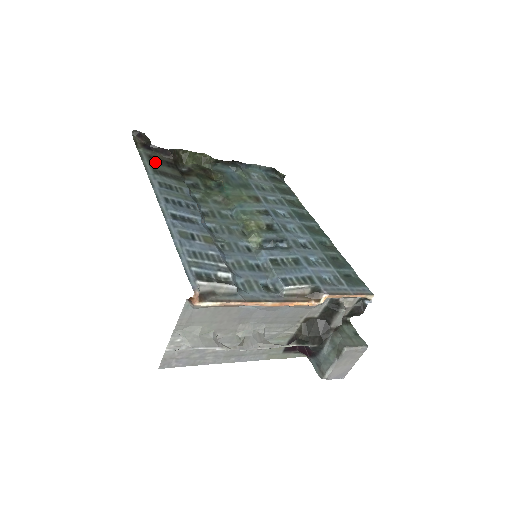
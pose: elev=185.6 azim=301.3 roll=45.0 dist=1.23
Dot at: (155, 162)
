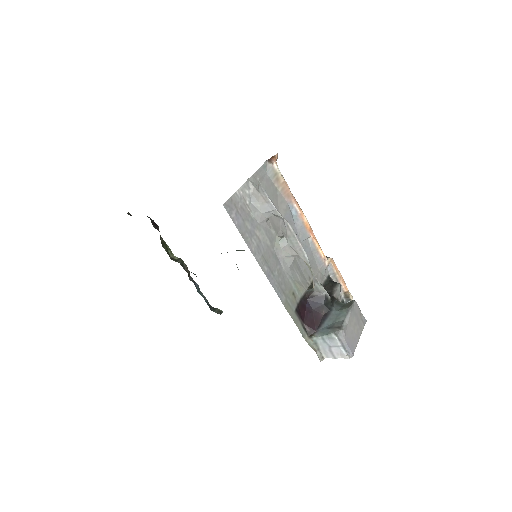
Dot at: occluded
